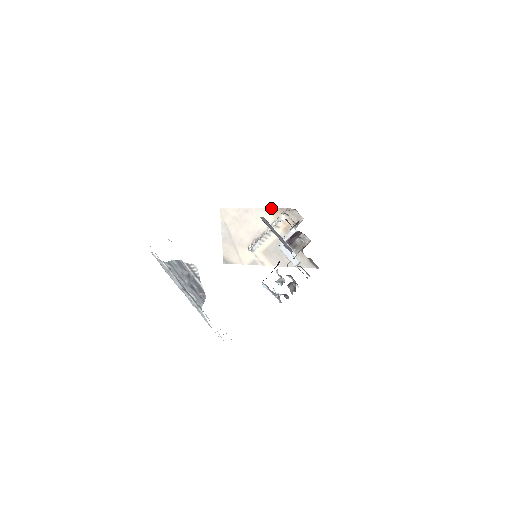
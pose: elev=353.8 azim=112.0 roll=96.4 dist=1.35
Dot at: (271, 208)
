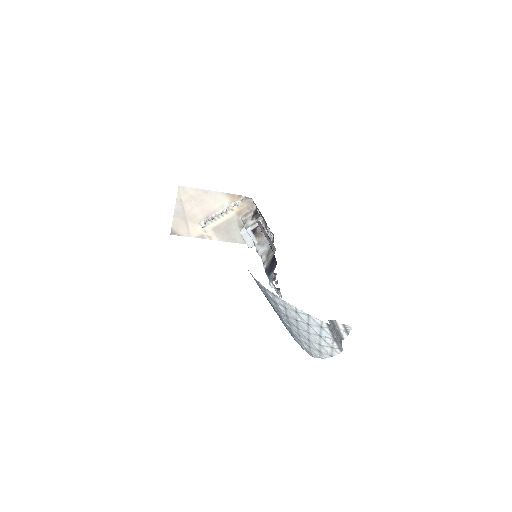
Dot at: (230, 194)
